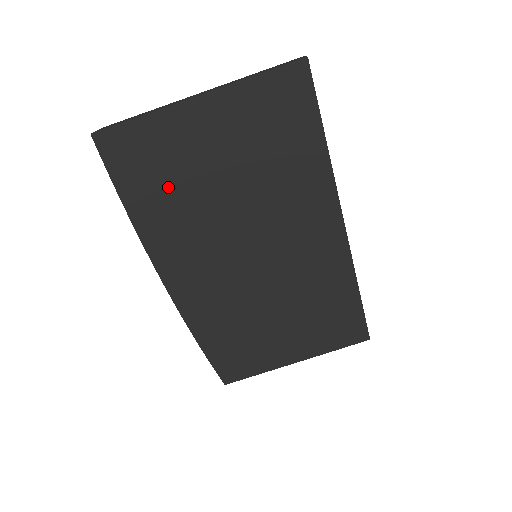
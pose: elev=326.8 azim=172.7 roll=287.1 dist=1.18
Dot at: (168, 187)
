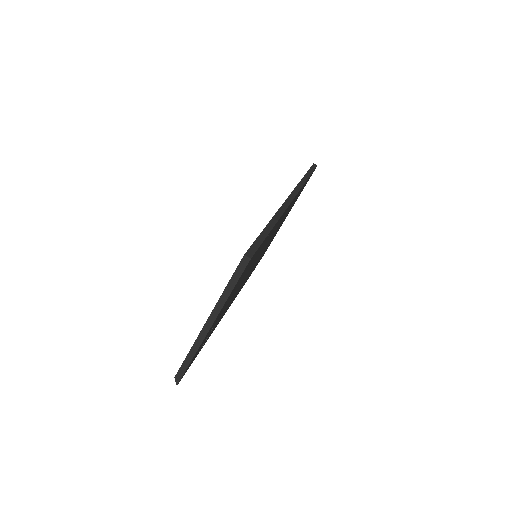
Dot at: (213, 328)
